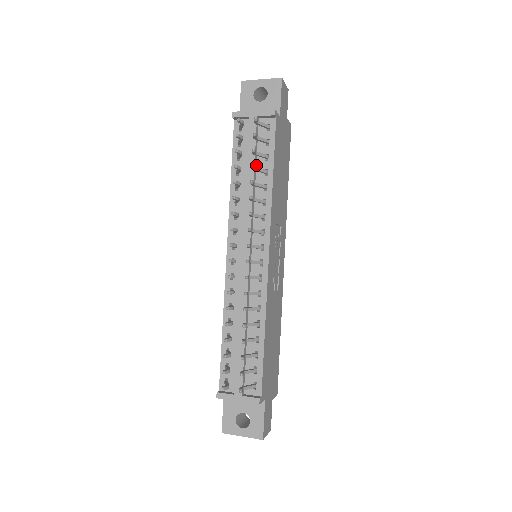
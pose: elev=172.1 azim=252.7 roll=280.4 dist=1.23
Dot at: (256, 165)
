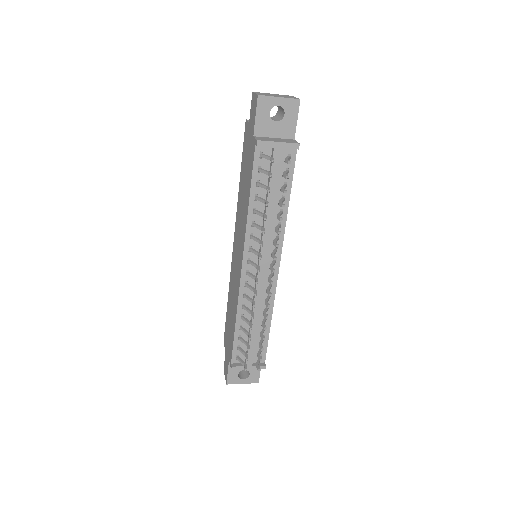
Dot at: (274, 192)
